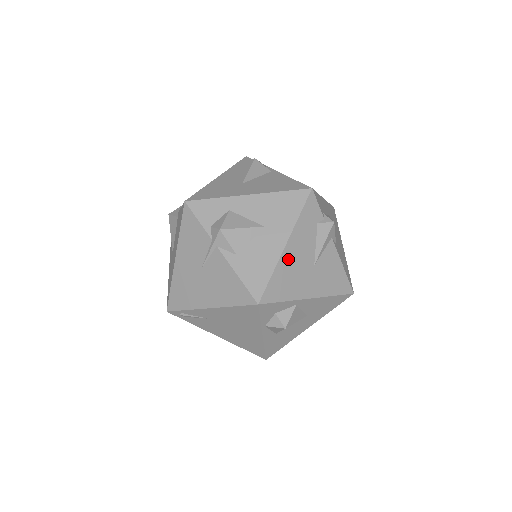
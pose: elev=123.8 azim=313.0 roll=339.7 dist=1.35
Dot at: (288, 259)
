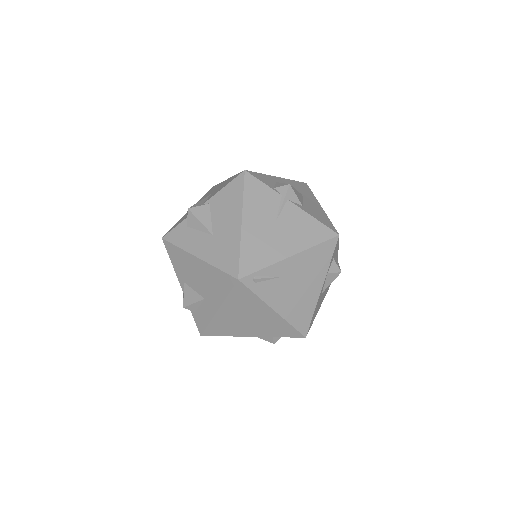
Dot at: occluded
